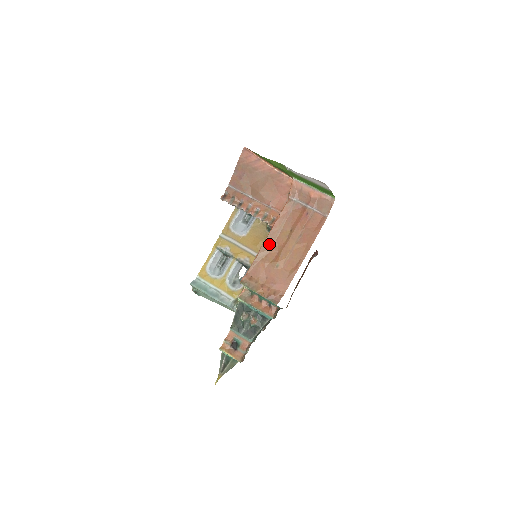
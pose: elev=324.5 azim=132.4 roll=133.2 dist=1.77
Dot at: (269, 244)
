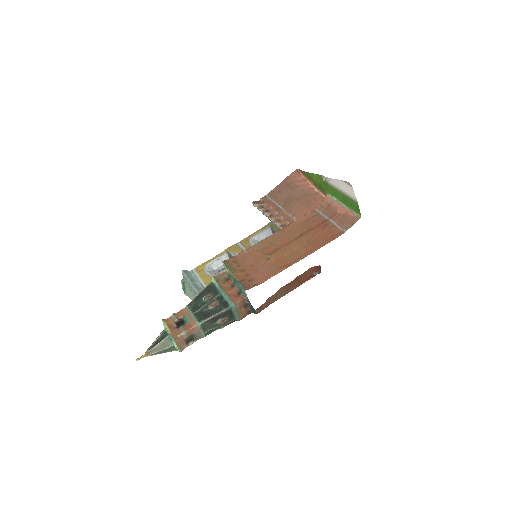
Dot at: (272, 239)
